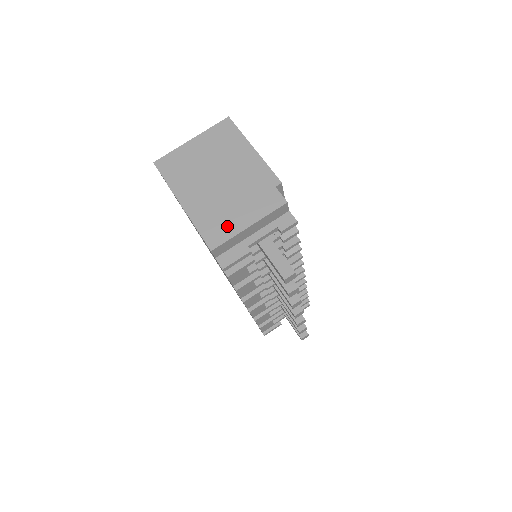
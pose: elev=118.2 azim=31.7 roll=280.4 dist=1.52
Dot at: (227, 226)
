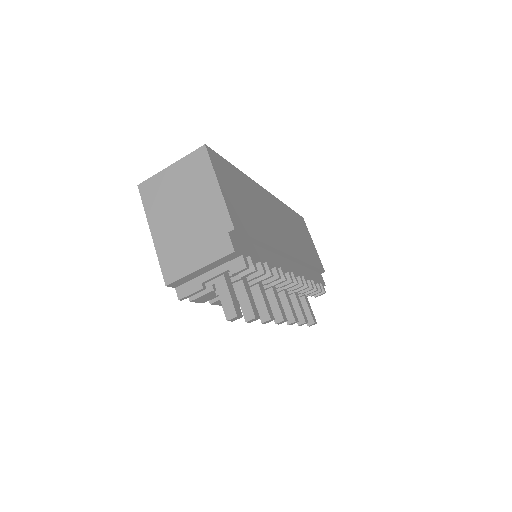
Dot at: (182, 265)
